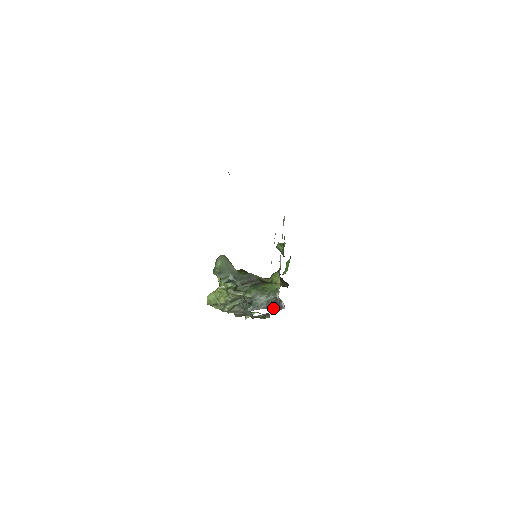
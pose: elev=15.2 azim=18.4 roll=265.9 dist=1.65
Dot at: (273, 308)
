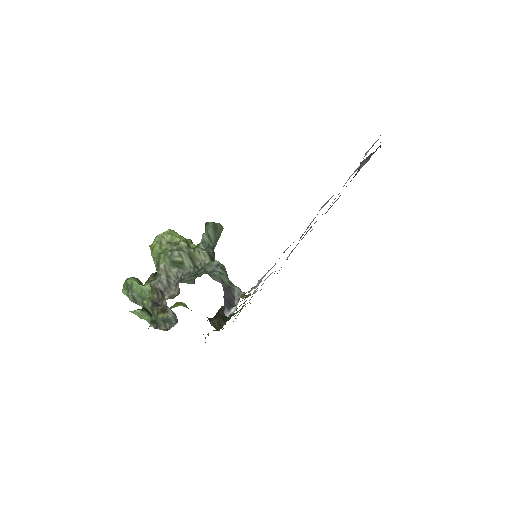
Dot at: (224, 298)
